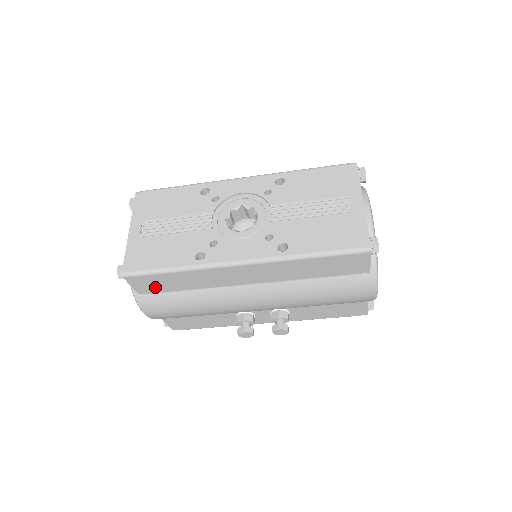
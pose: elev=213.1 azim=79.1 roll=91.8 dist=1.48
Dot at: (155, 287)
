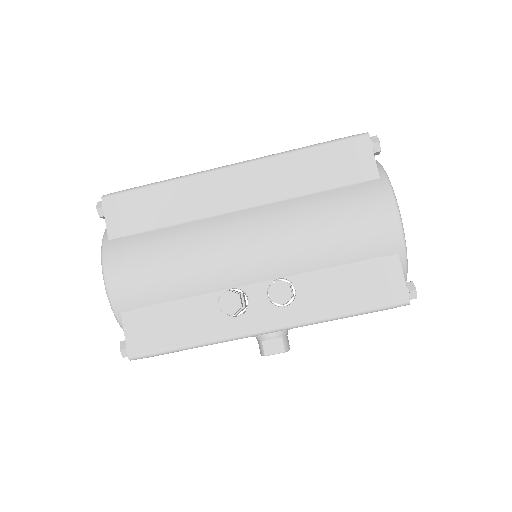
Dot at: (131, 220)
